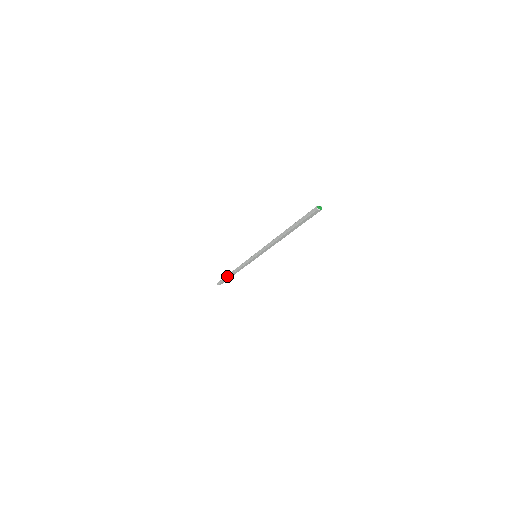
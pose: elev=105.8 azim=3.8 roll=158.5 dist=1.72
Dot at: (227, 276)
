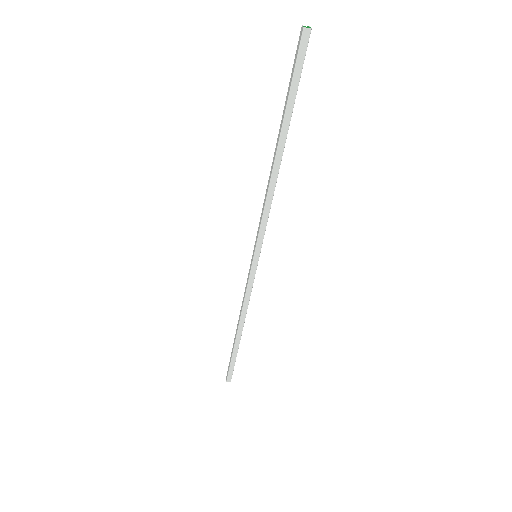
Dot at: (233, 346)
